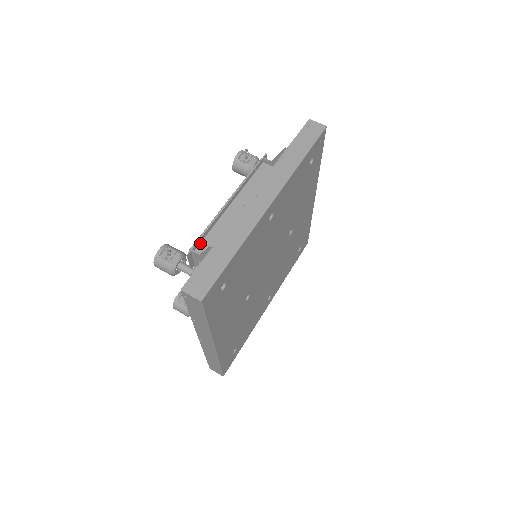
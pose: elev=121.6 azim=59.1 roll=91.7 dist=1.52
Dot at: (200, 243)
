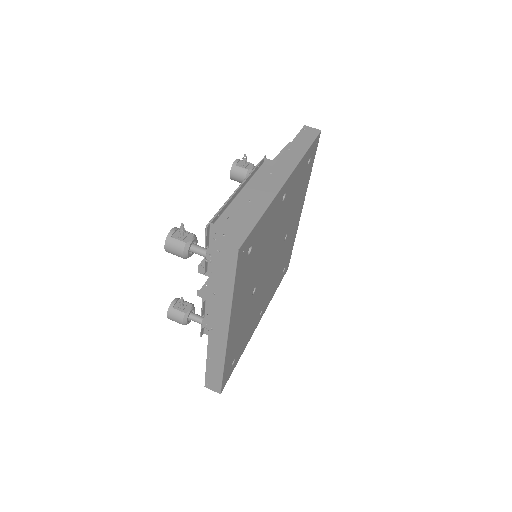
Dot at: (216, 220)
